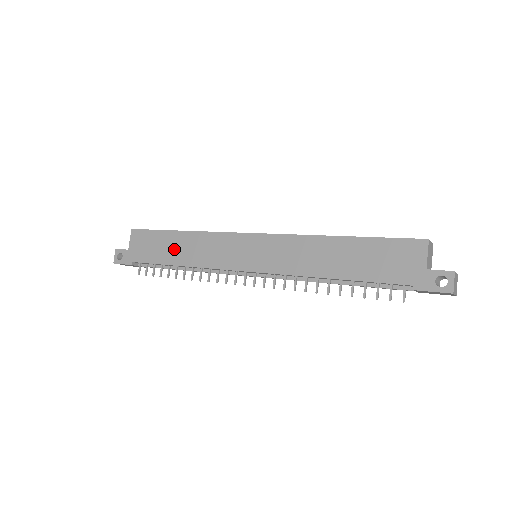
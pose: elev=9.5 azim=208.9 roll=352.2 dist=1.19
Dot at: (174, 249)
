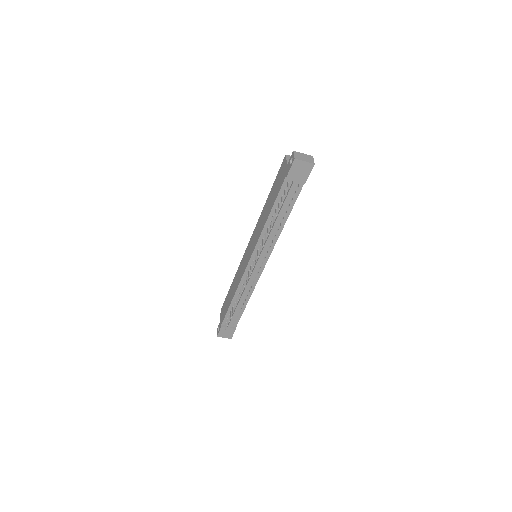
Dot at: (231, 295)
